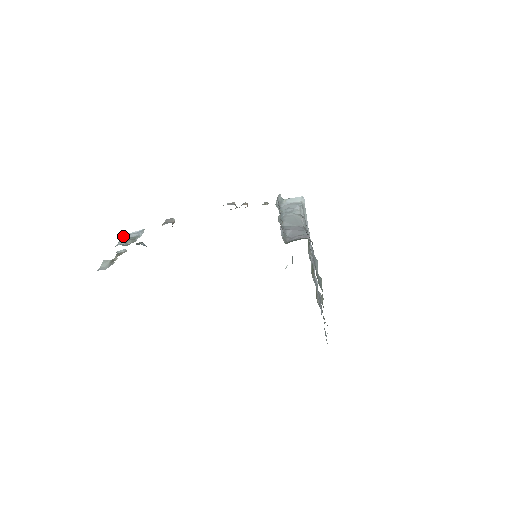
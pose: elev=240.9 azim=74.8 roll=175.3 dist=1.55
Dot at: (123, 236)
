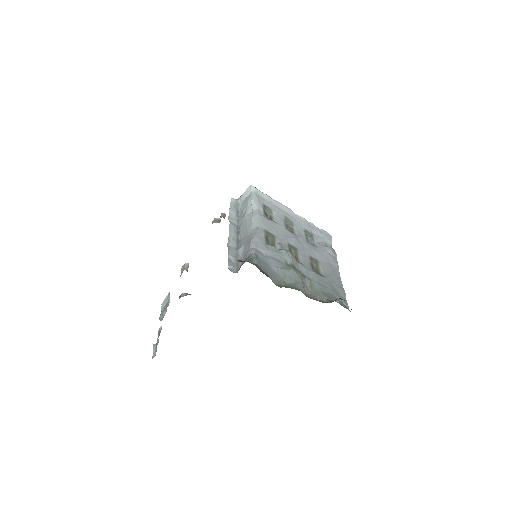
Dot at: (161, 307)
